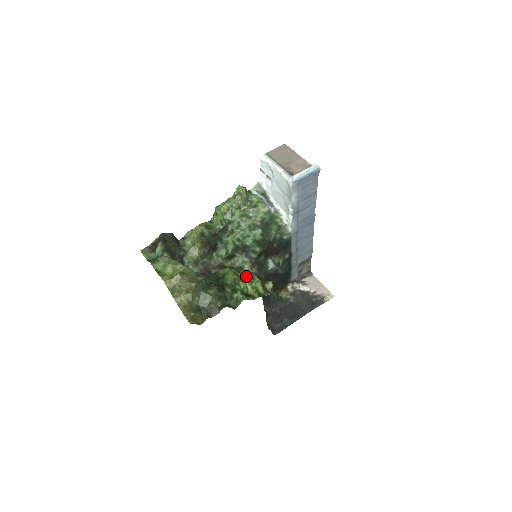
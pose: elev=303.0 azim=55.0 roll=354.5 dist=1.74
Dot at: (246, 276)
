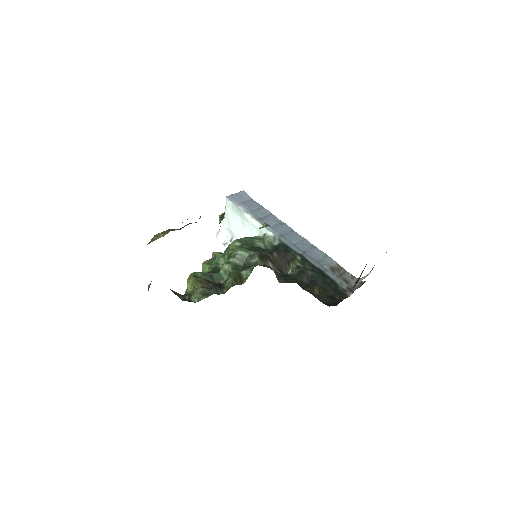
Dot at: occluded
